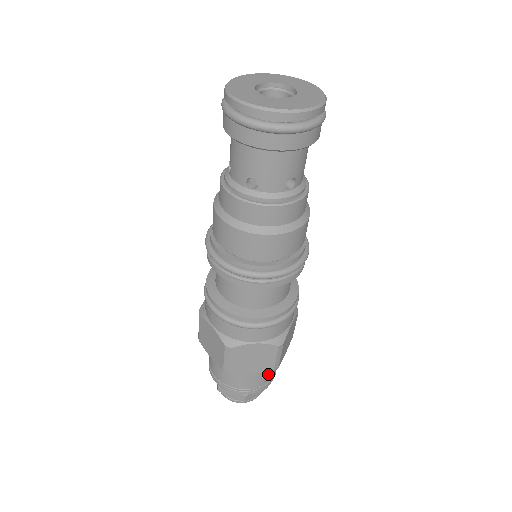
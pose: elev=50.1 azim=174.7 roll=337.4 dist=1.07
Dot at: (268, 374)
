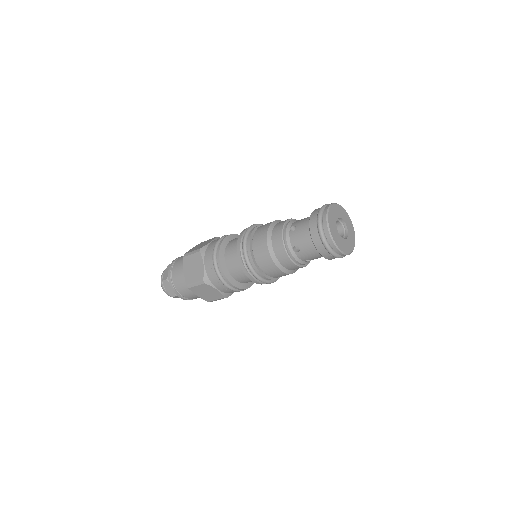
Dot at: (199, 297)
